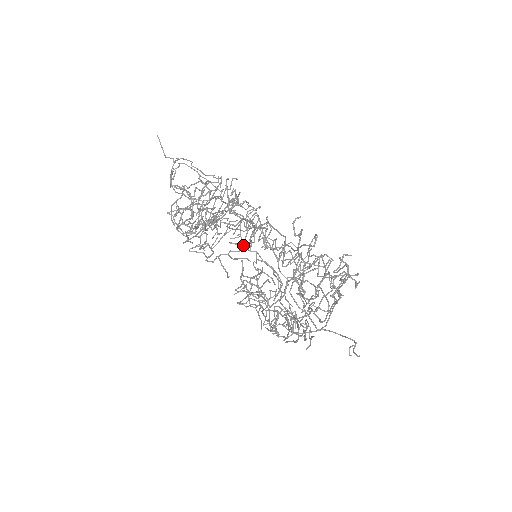
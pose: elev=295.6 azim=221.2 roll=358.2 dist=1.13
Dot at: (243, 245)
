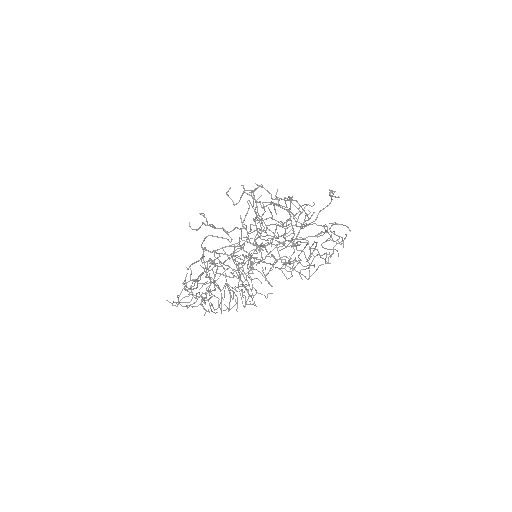
Dot at: (206, 269)
